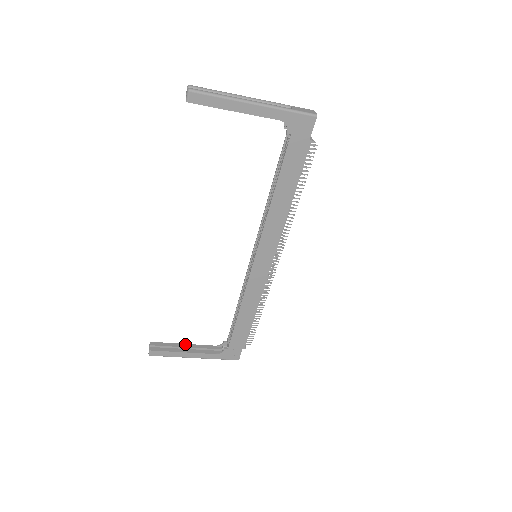
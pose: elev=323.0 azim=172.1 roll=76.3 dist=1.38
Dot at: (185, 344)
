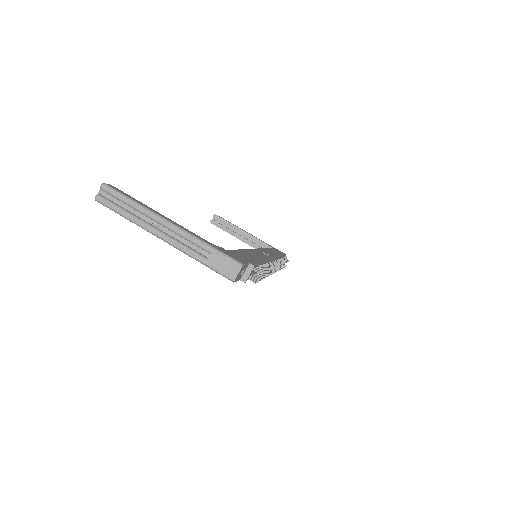
Dot at: (241, 229)
